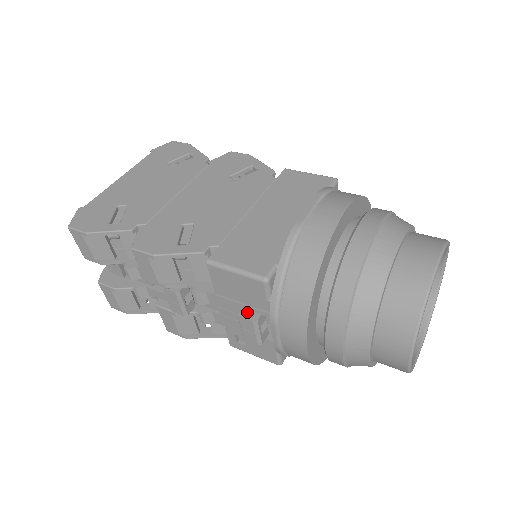
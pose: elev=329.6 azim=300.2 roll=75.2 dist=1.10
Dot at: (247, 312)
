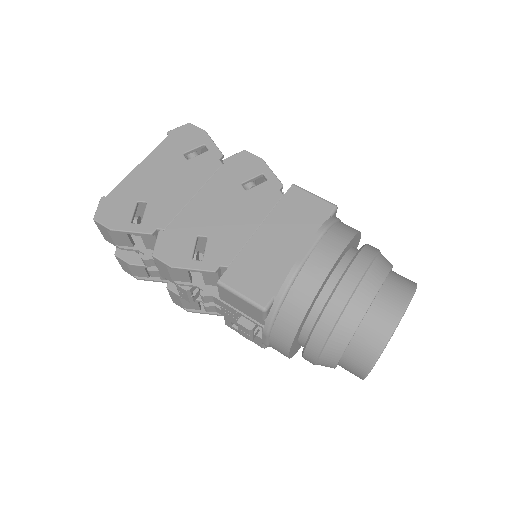
Dot at: (245, 320)
